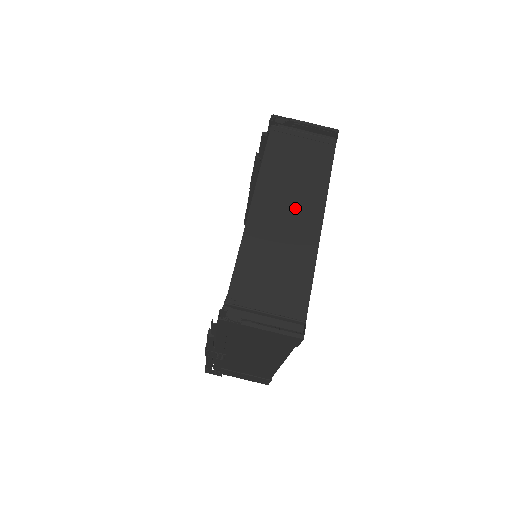
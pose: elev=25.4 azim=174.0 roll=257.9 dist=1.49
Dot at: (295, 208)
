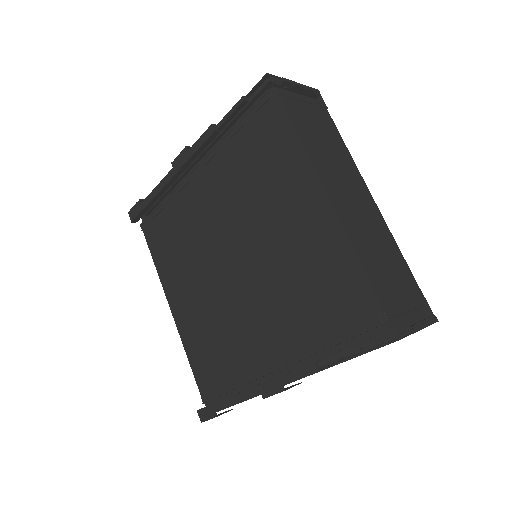
Dot at: (351, 188)
